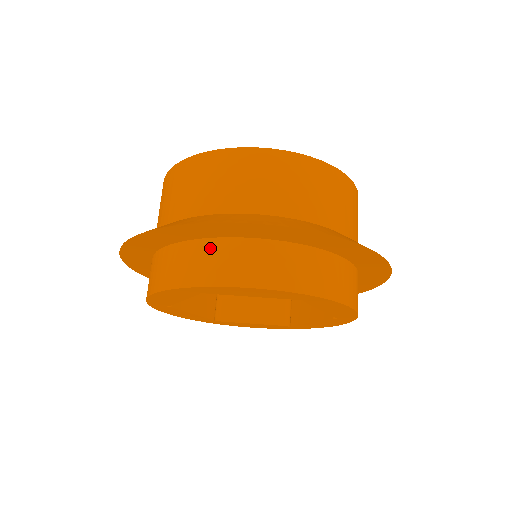
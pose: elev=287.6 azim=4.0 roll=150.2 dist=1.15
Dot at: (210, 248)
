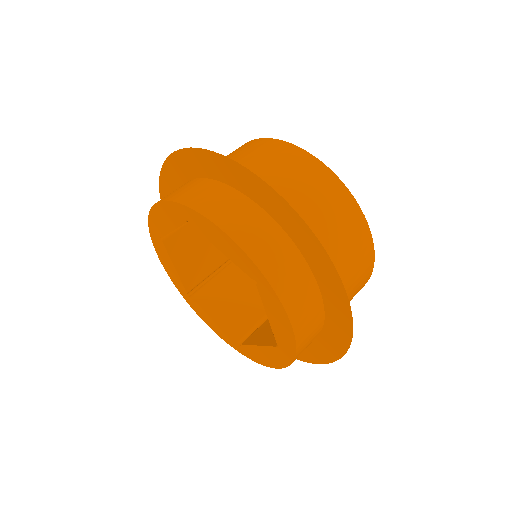
Dot at: (219, 189)
